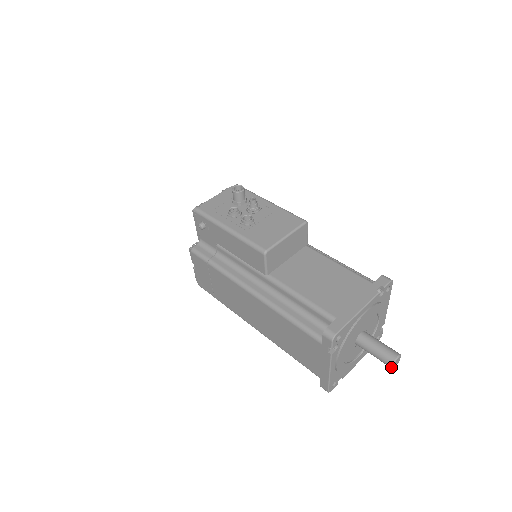
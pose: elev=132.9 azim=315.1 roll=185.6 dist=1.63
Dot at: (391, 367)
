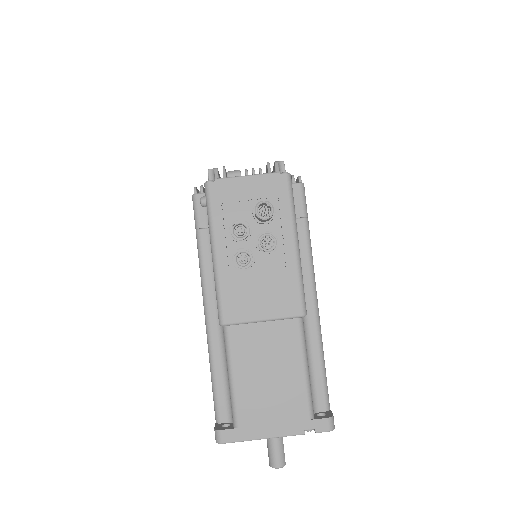
Dot at: (269, 464)
